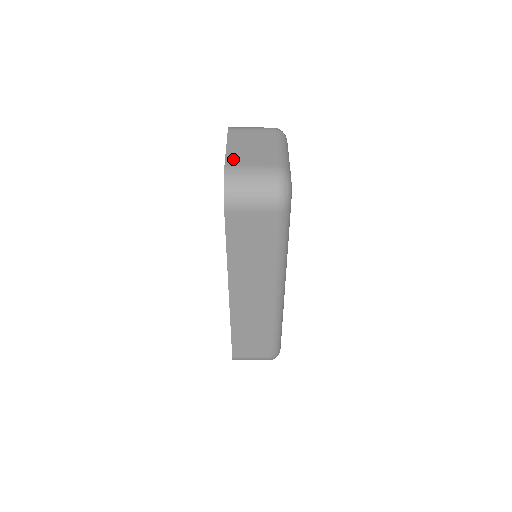
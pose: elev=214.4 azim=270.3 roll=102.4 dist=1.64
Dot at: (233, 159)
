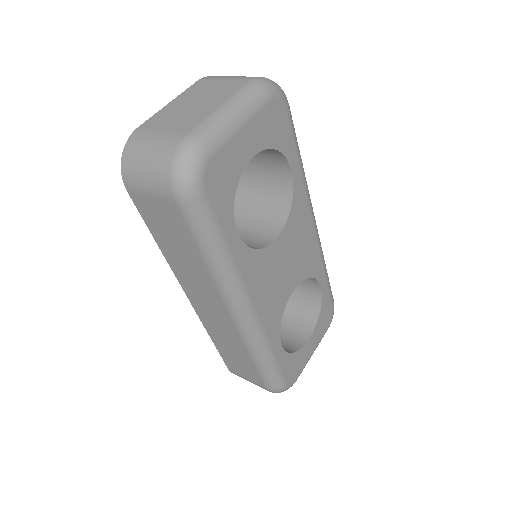
Dot at: (155, 120)
